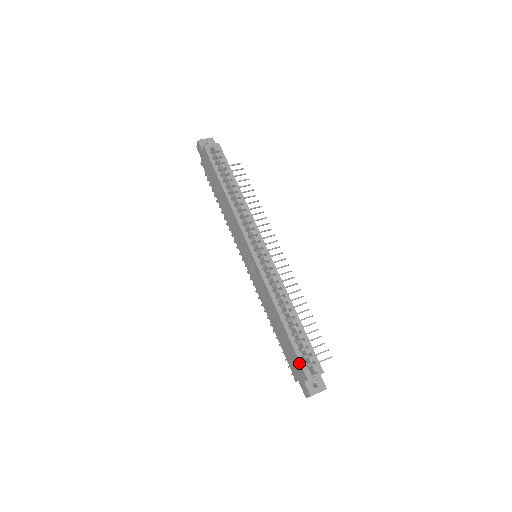
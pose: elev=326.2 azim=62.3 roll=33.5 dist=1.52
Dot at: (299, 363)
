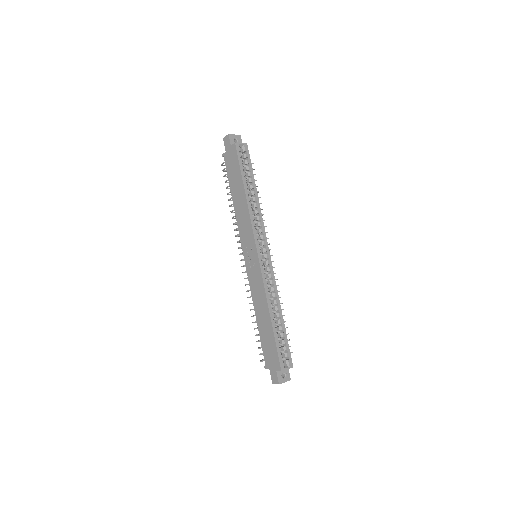
Dot at: (277, 357)
